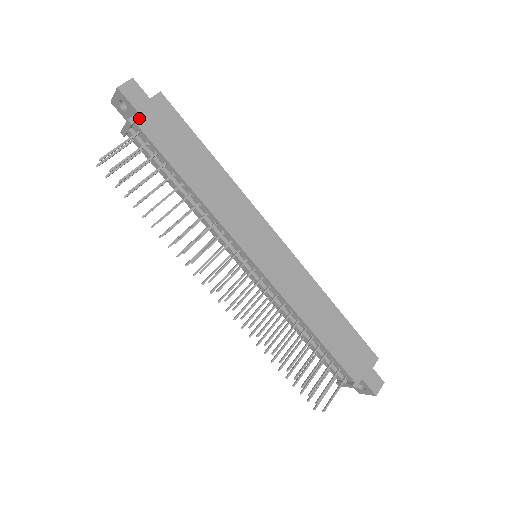
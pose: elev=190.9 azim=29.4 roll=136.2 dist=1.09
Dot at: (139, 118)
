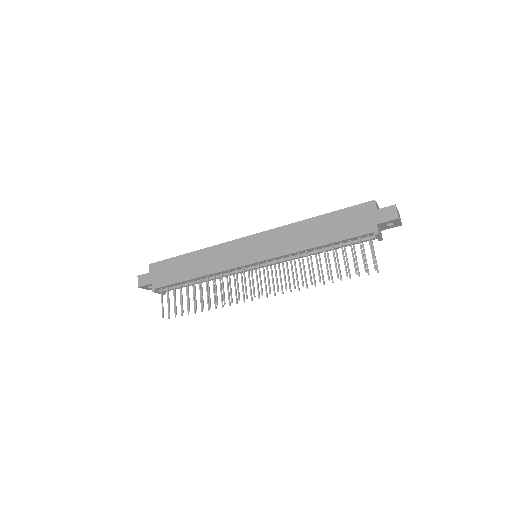
Dot at: (154, 285)
